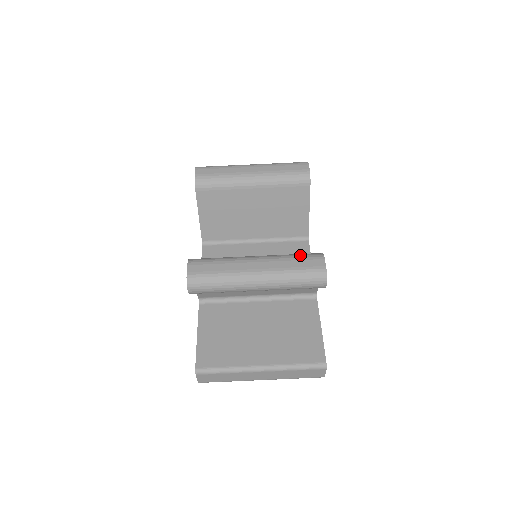
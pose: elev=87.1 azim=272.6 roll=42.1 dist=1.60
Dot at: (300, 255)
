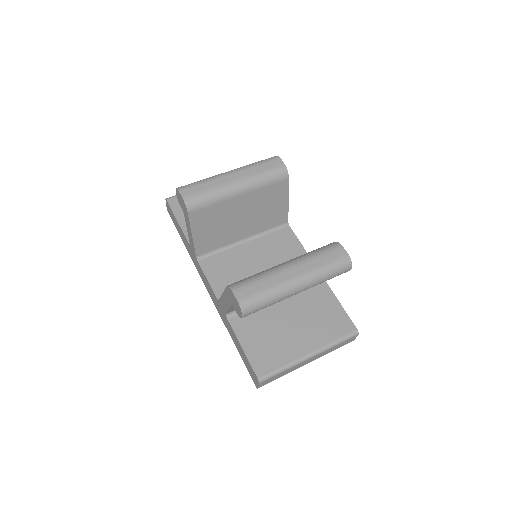
Dot at: (322, 250)
